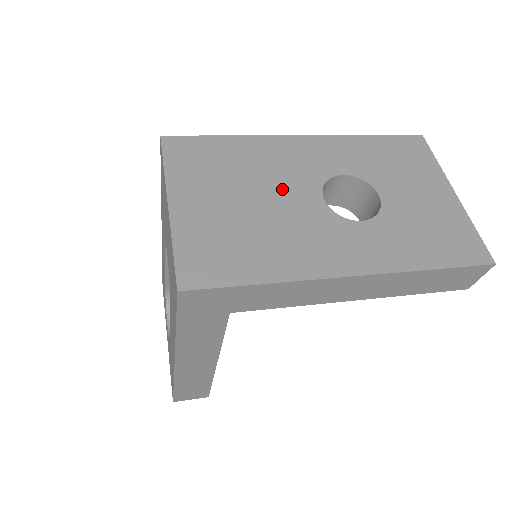
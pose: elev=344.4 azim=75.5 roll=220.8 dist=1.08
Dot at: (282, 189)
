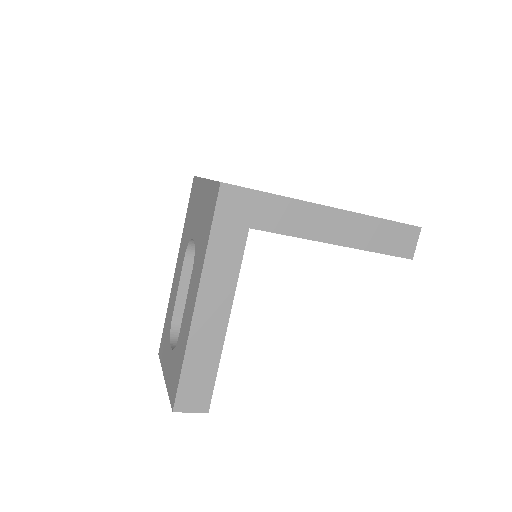
Dot at: occluded
